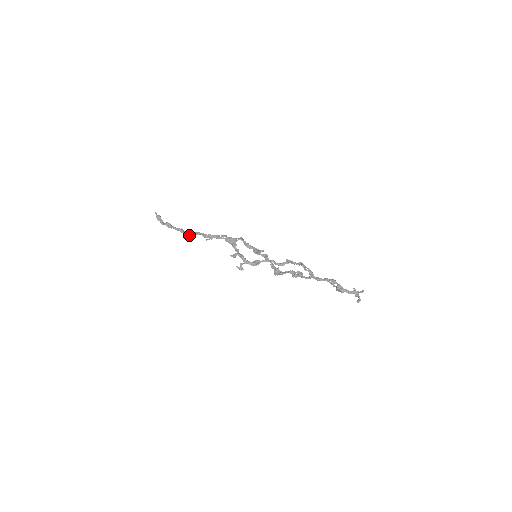
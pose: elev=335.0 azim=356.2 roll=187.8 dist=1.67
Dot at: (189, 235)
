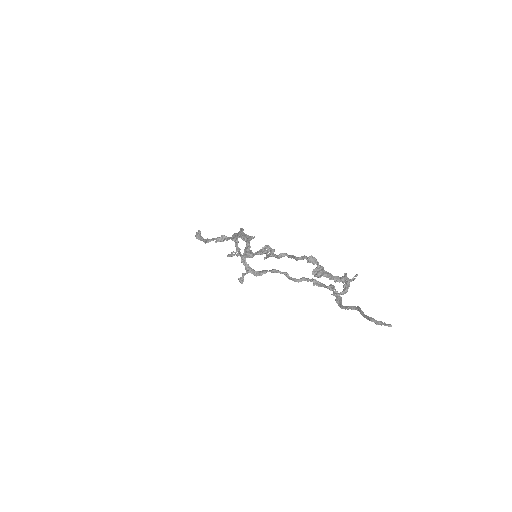
Dot at: (207, 242)
